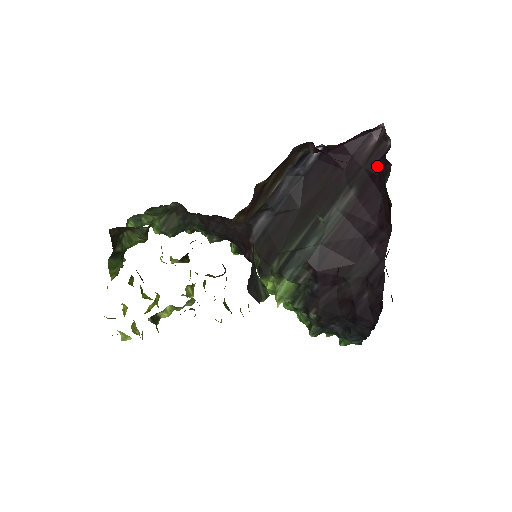
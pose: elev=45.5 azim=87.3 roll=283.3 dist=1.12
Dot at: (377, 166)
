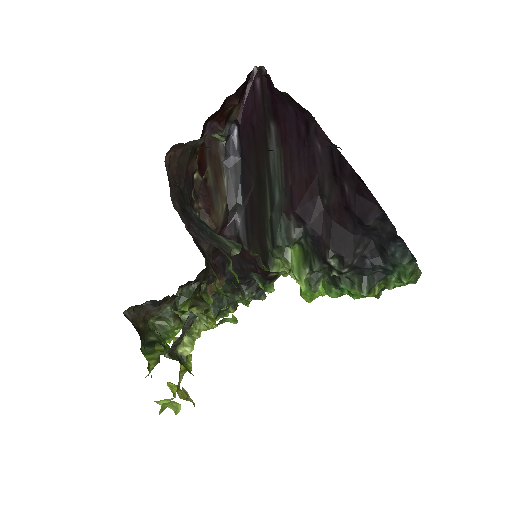
Dot at: (269, 91)
